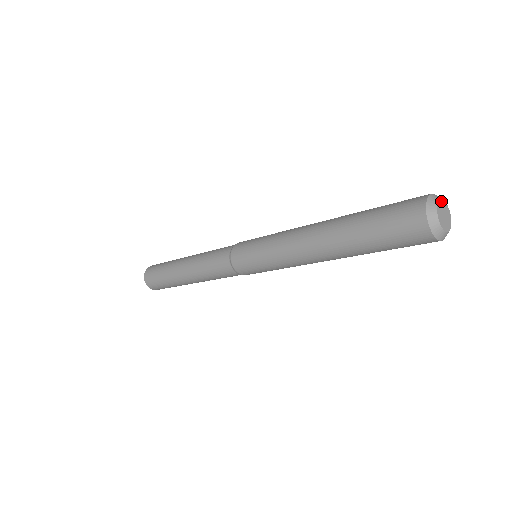
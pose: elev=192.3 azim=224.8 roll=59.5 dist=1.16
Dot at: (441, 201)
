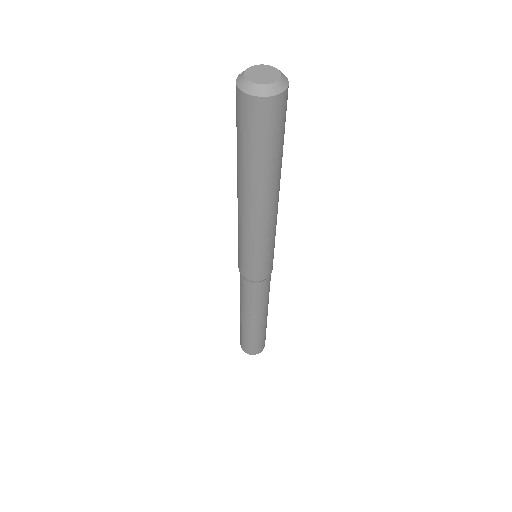
Dot at: (269, 67)
